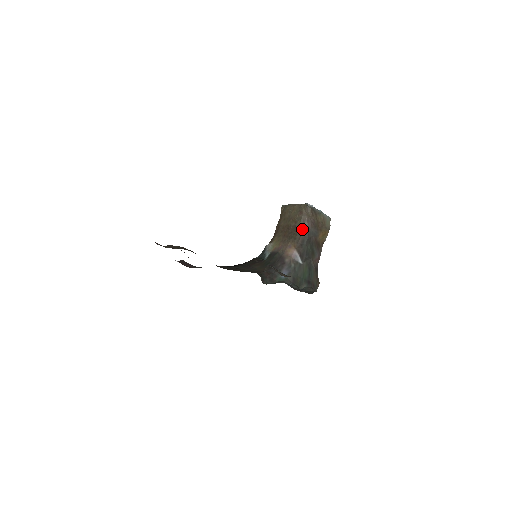
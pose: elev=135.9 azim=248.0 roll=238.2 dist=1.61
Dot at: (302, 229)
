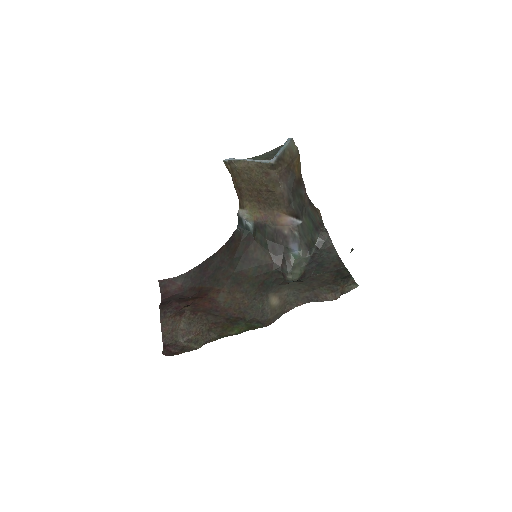
Dot at: (280, 190)
